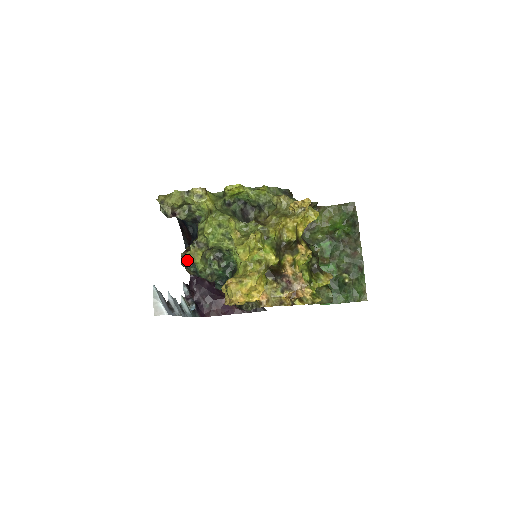
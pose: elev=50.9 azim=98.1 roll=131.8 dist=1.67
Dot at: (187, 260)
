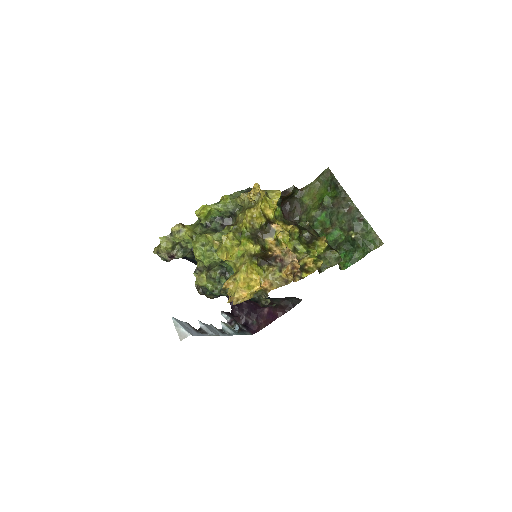
Dot at: (201, 288)
